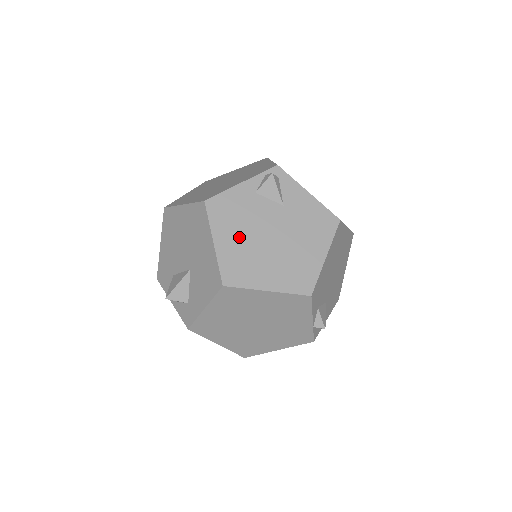
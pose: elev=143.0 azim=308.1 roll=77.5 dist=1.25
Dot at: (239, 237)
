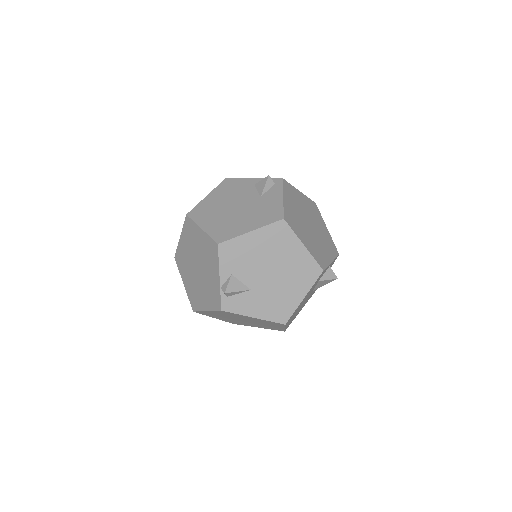
Dot at: (221, 199)
